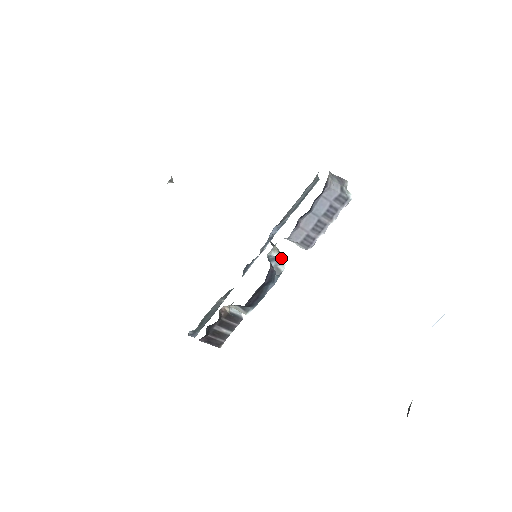
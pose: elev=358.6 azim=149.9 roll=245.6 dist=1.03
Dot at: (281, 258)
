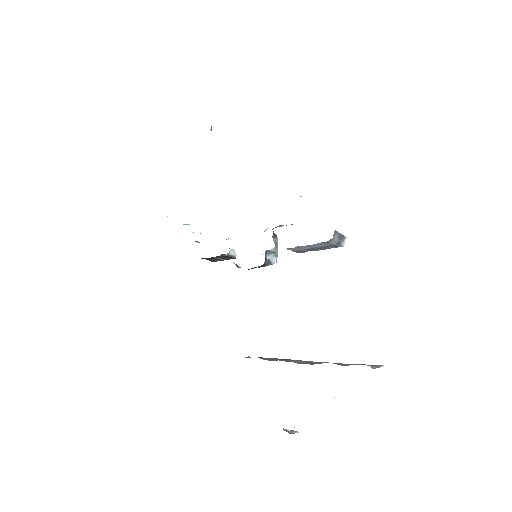
Dot at: (275, 254)
